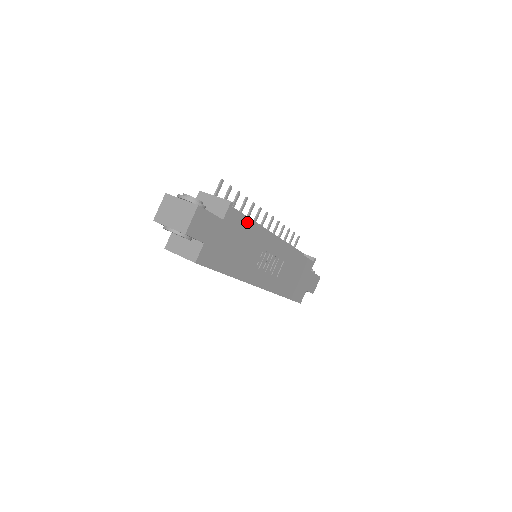
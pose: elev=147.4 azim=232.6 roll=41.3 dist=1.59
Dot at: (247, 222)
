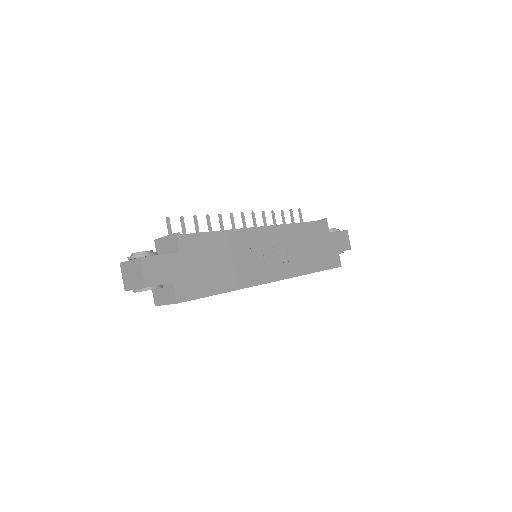
Dot at: (210, 238)
